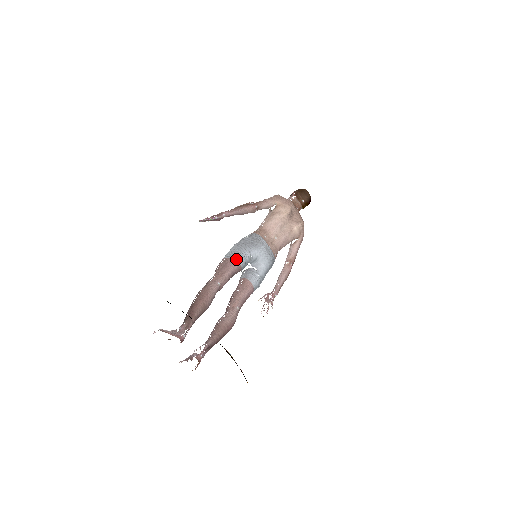
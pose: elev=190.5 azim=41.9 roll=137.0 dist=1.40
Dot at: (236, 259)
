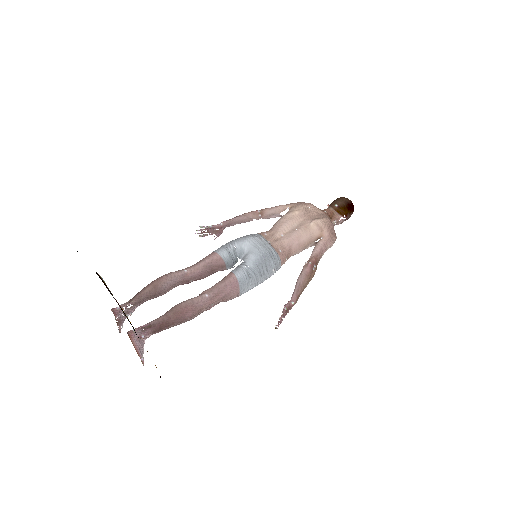
Dot at: (216, 251)
